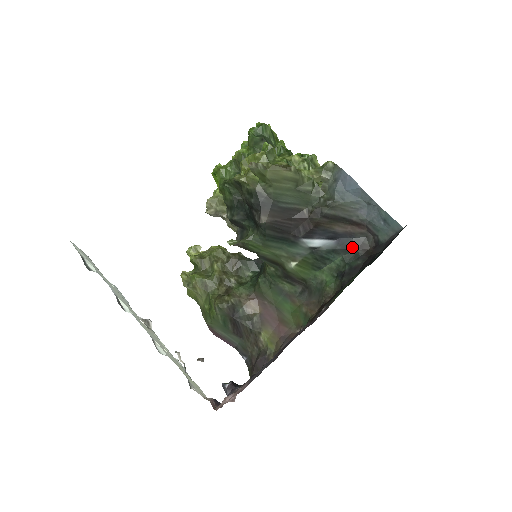
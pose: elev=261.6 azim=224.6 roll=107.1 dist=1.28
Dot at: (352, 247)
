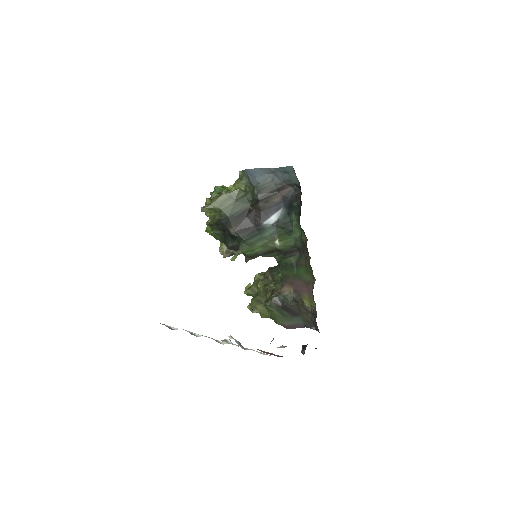
Dot at: (293, 203)
